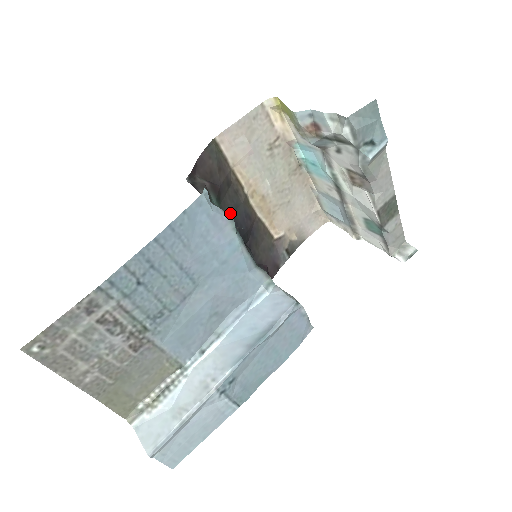
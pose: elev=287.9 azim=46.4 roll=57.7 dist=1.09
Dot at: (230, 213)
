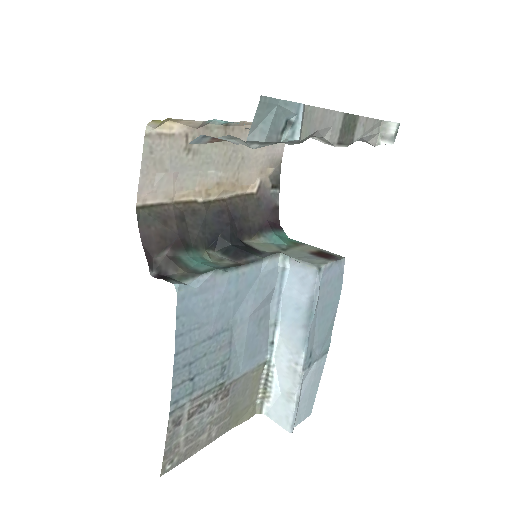
Dot at: (205, 236)
